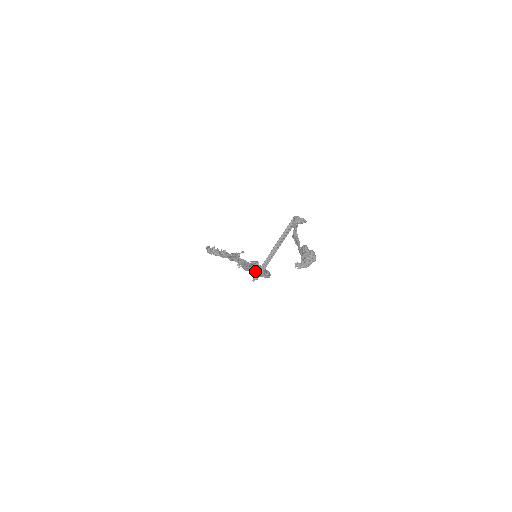
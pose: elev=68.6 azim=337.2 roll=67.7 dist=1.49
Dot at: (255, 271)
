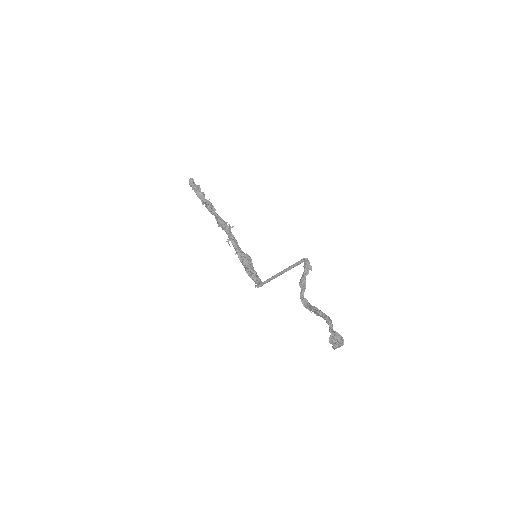
Dot at: (250, 270)
